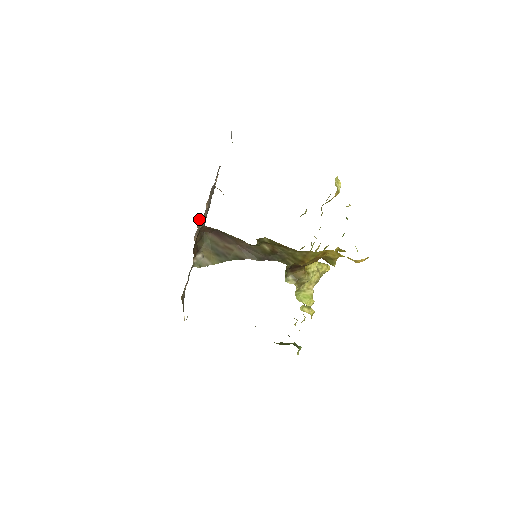
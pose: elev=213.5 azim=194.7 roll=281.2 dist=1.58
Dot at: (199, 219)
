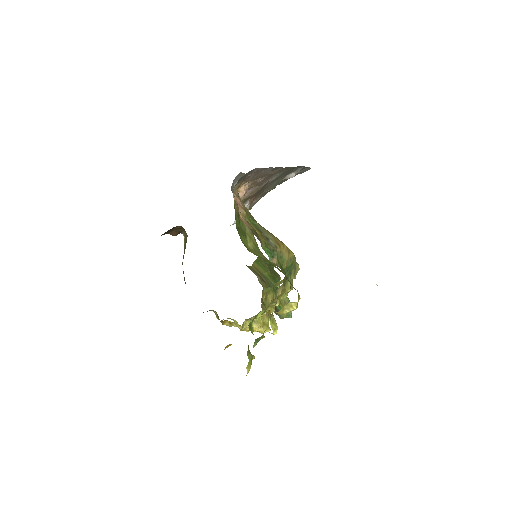
Dot at: occluded
